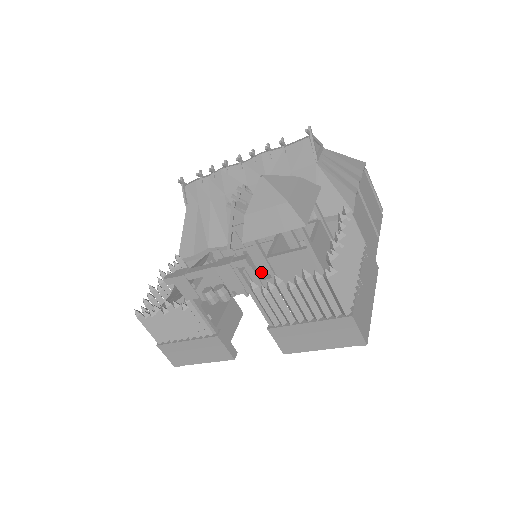
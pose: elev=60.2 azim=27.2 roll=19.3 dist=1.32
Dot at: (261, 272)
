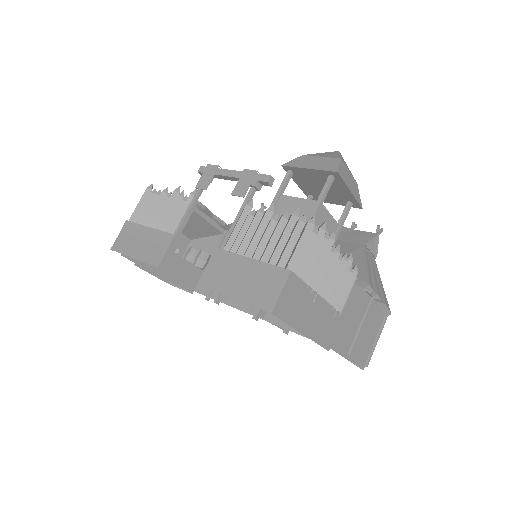
Dot at: occluded
